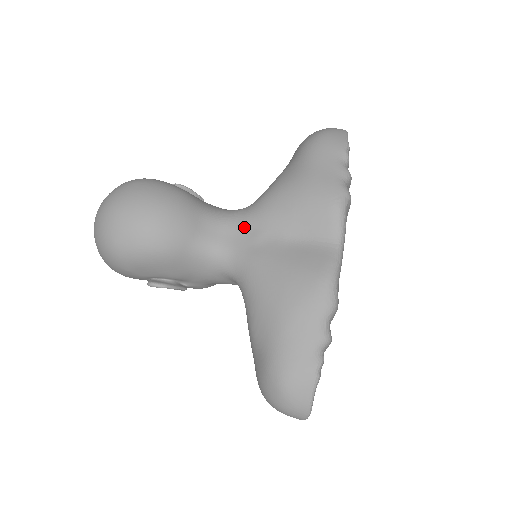
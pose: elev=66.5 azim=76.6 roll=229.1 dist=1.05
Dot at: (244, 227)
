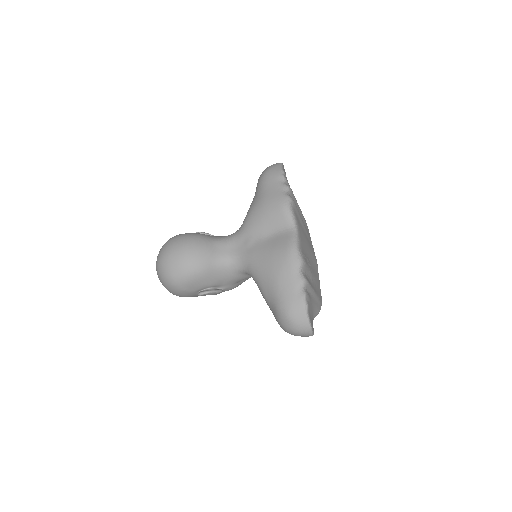
Dot at: (240, 240)
